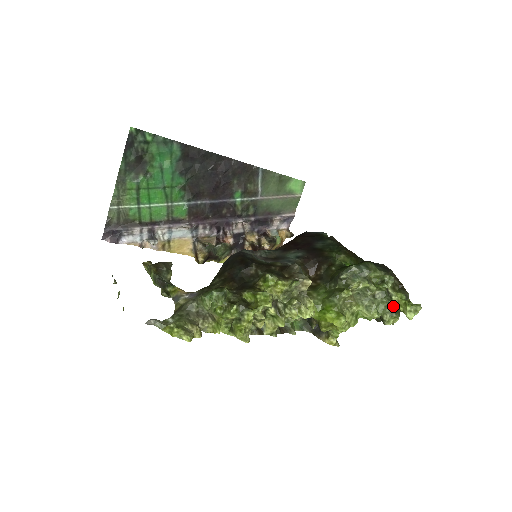
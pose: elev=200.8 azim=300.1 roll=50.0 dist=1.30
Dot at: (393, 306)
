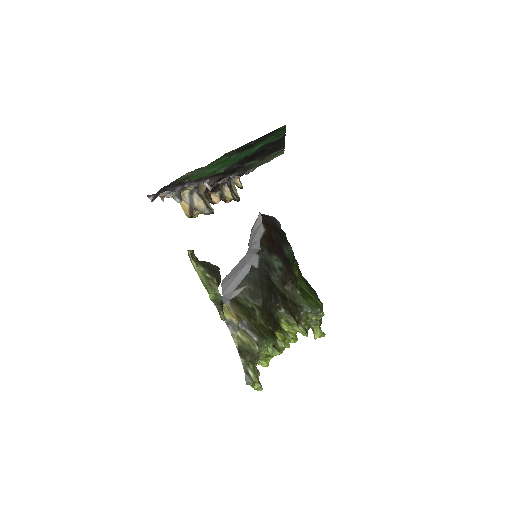
Dot at: (310, 326)
